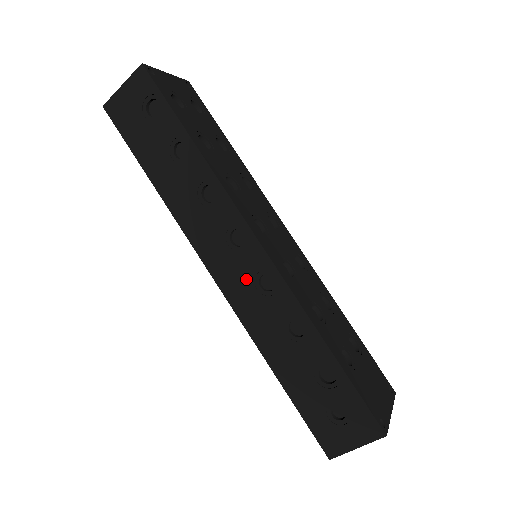
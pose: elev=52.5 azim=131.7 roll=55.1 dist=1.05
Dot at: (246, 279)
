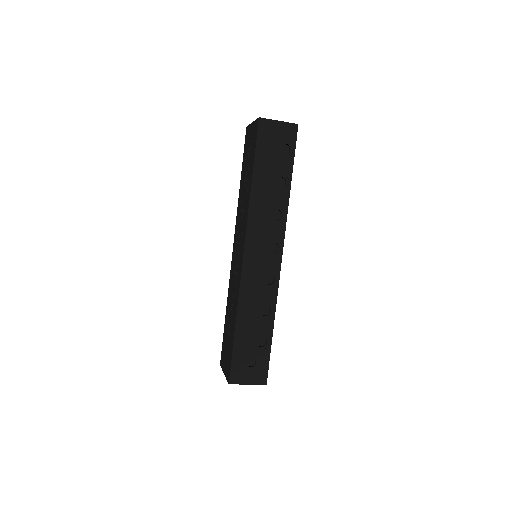
Dot at: (261, 270)
